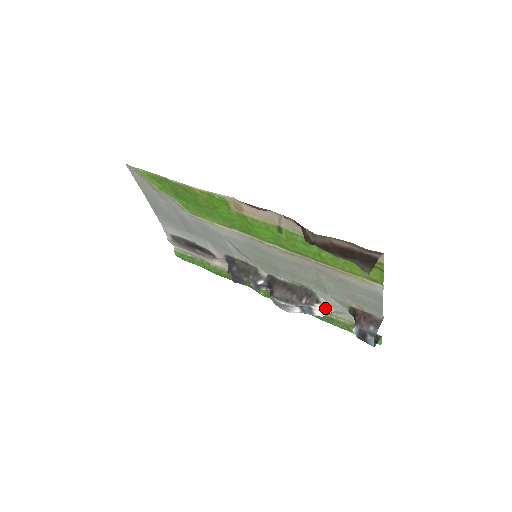
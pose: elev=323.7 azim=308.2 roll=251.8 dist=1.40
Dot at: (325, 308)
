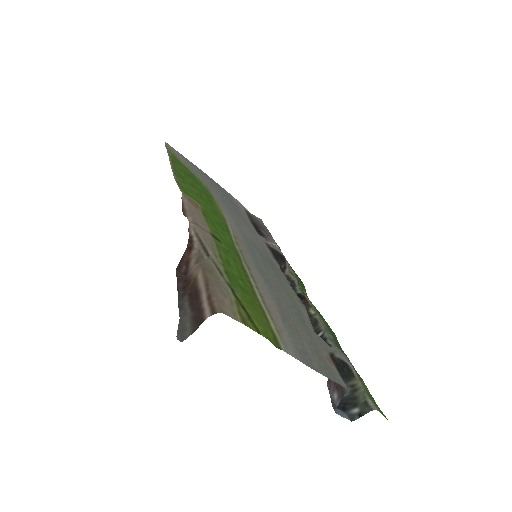
Dot at: occluded
